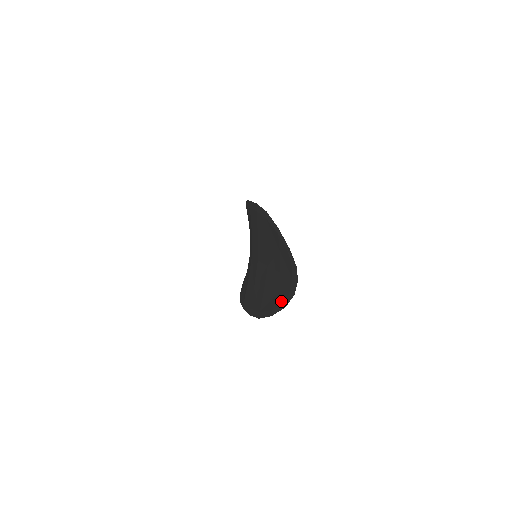
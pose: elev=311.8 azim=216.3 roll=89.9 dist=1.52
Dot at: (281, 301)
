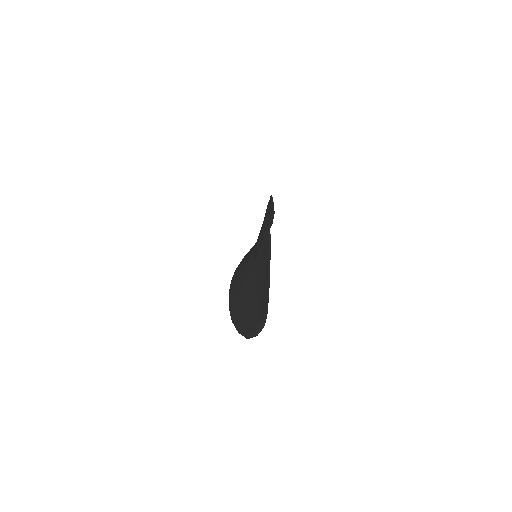
Dot at: (248, 330)
